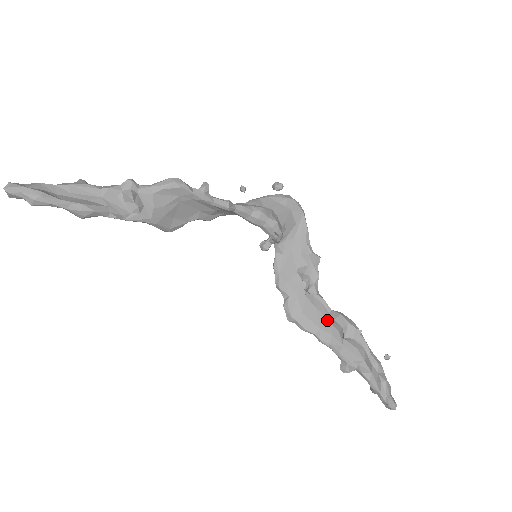
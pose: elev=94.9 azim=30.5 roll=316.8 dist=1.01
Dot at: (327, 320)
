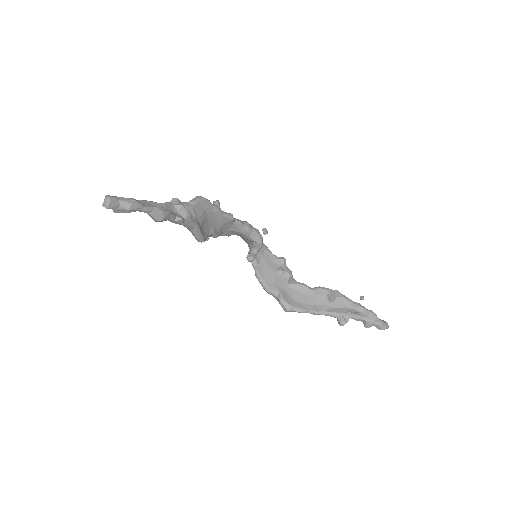
Dot at: (313, 296)
